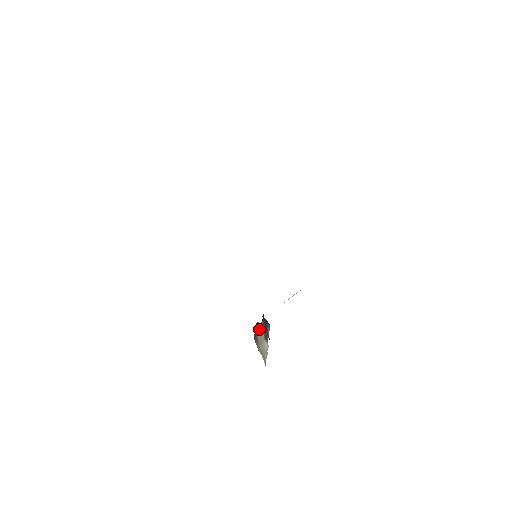
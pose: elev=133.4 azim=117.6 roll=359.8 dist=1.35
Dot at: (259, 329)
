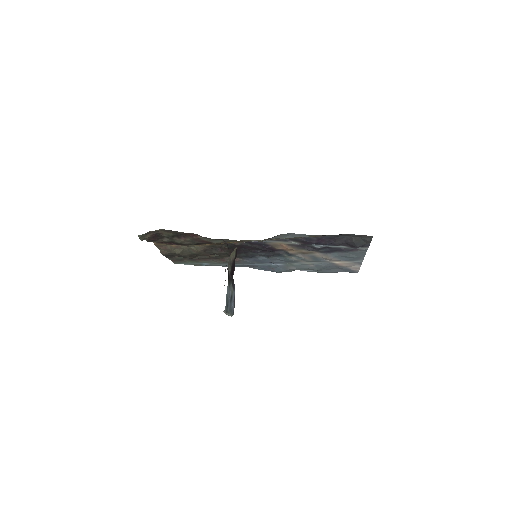
Dot at: occluded
